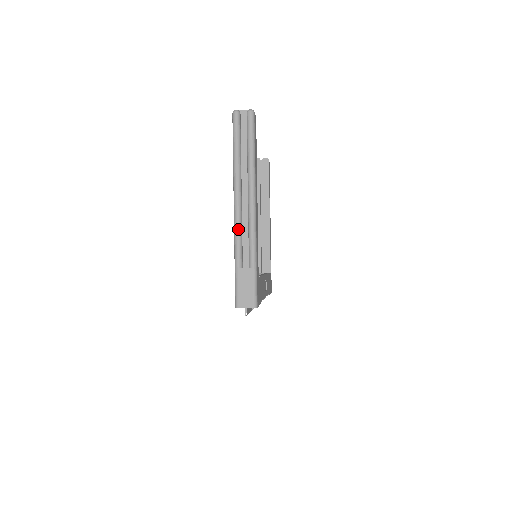
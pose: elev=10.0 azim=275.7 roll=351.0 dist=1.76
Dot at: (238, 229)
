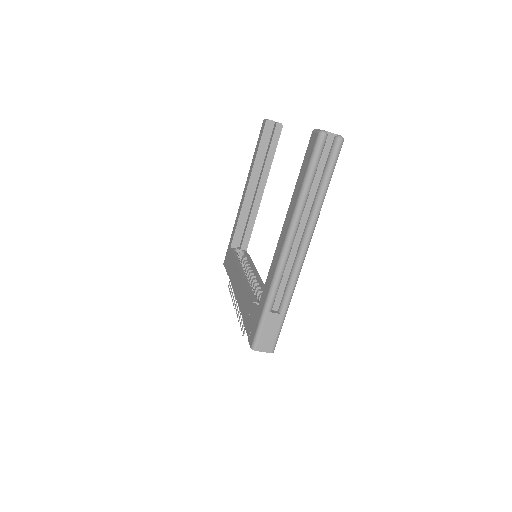
Dot at: (281, 271)
